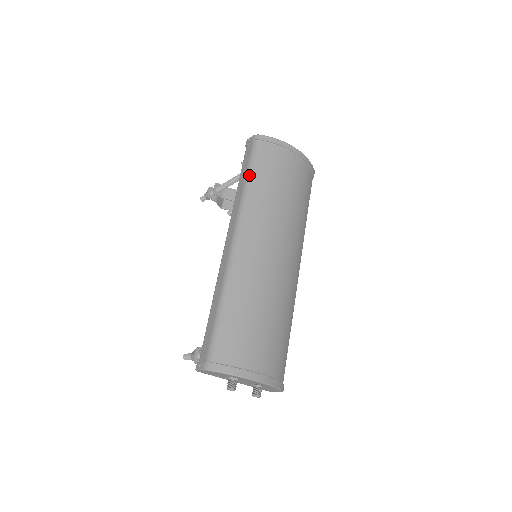
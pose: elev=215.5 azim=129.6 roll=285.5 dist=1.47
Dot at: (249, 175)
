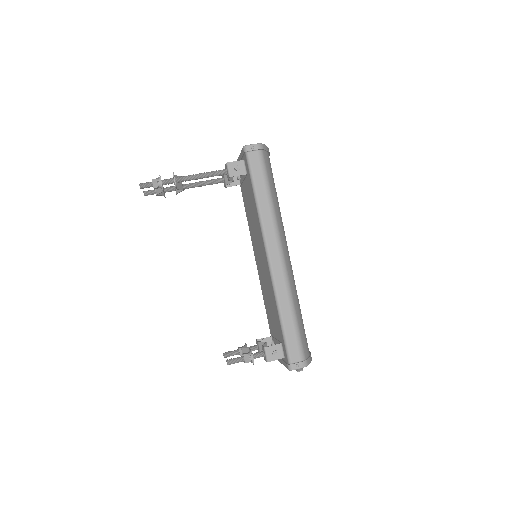
Dot at: (270, 189)
